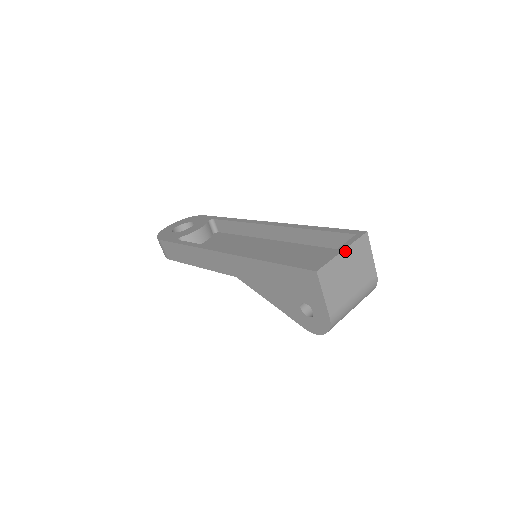
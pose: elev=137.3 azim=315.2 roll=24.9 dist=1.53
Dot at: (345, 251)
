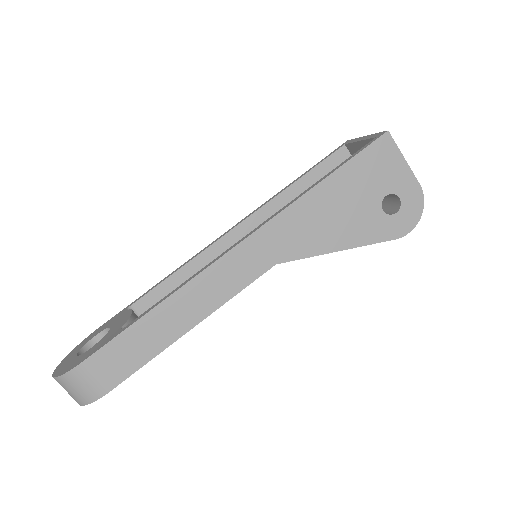
Dot at: occluded
